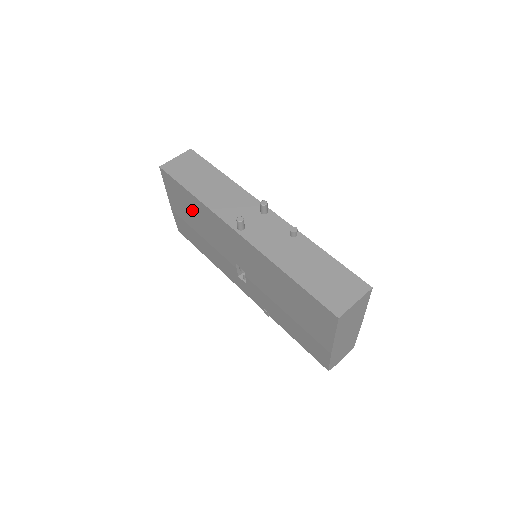
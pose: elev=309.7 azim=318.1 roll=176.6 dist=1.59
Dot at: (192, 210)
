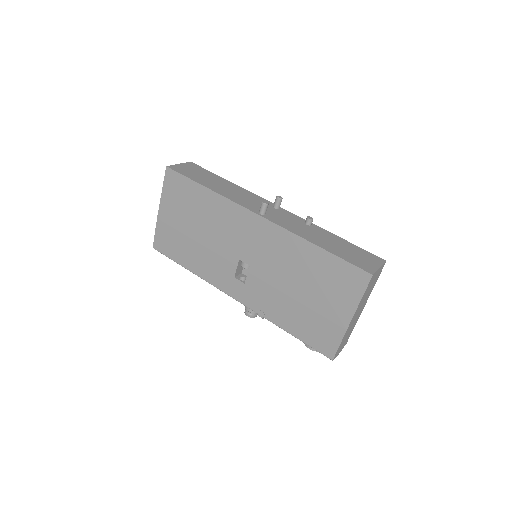
Dot at: (196, 208)
